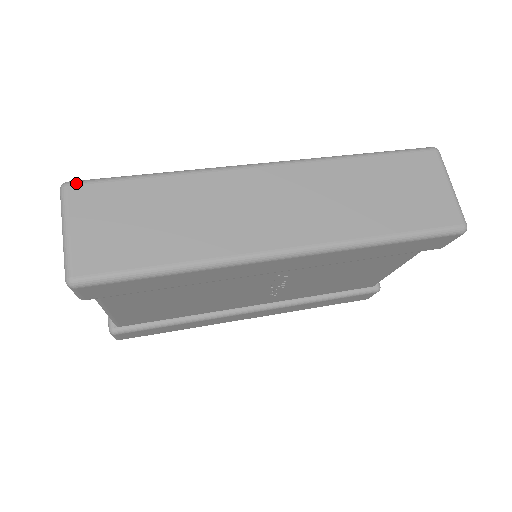
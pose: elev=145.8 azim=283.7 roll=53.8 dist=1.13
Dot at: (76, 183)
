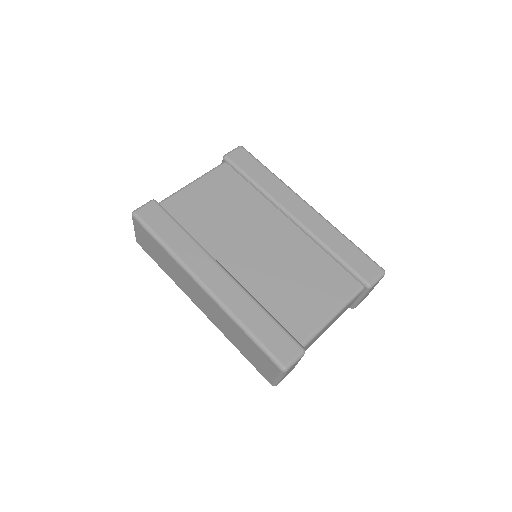
Dot at: (135, 219)
